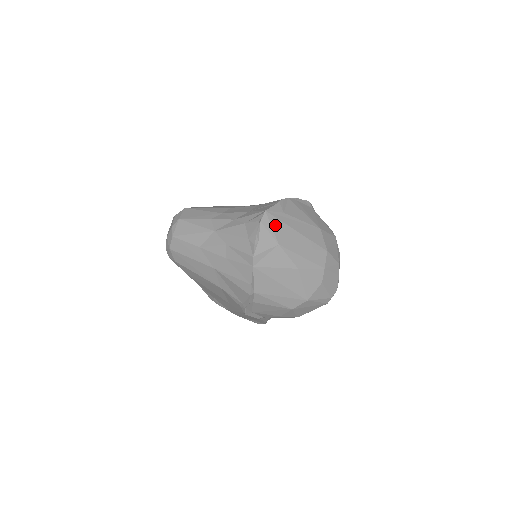
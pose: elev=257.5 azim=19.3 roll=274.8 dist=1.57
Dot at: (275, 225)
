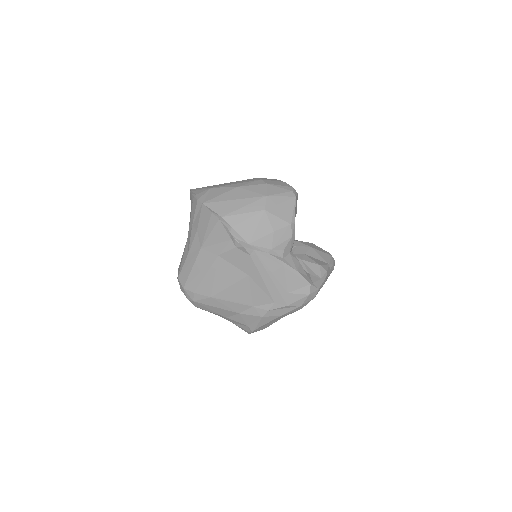
Dot at: occluded
